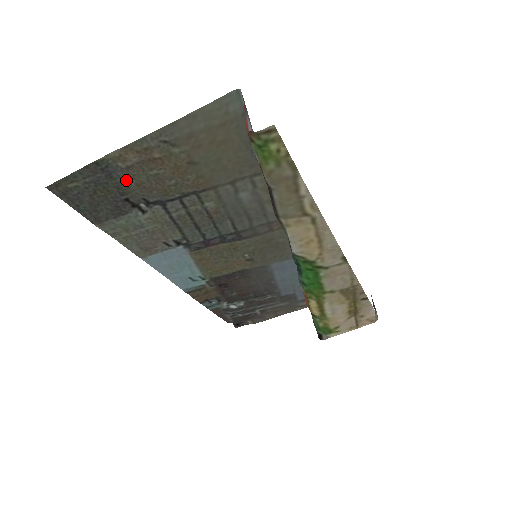
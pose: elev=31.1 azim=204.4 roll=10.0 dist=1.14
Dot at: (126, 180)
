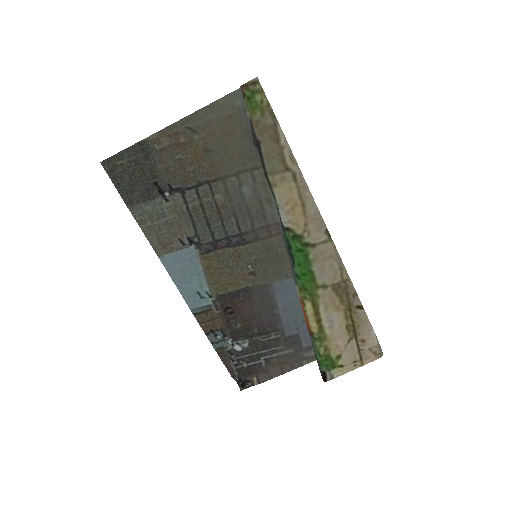
Dot at: (158, 163)
